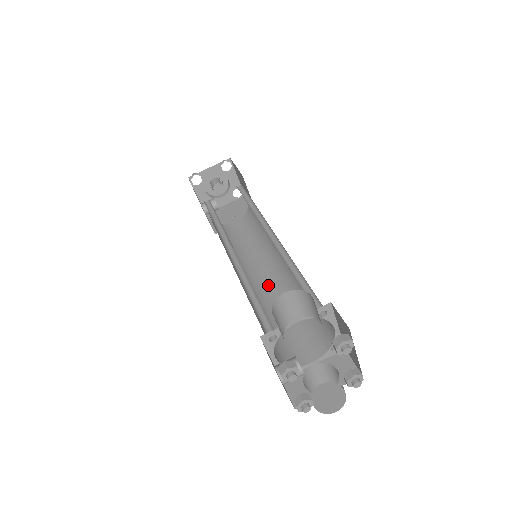
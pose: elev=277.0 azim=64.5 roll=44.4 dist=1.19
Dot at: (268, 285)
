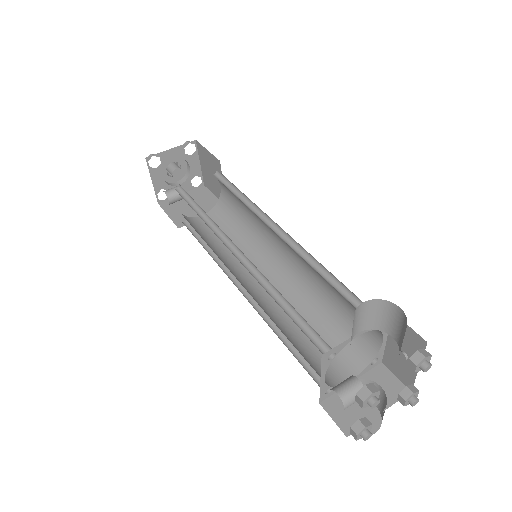
Dot at: occluded
